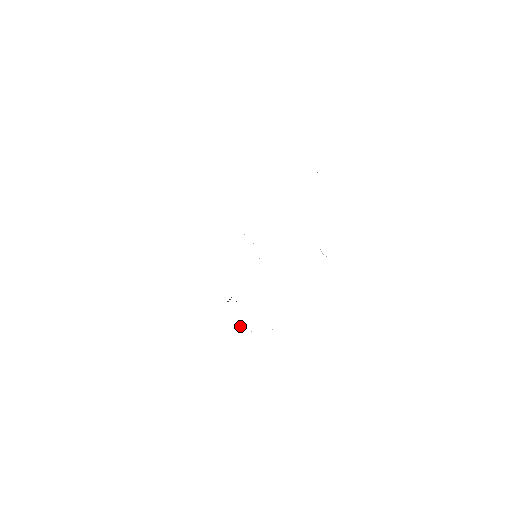
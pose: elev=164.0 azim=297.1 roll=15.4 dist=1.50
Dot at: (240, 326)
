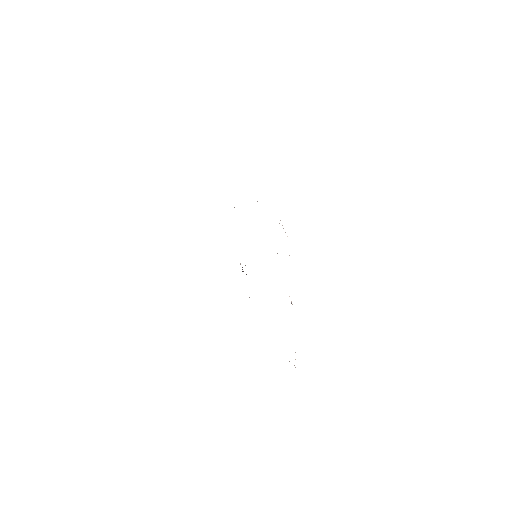
Dot at: (249, 297)
